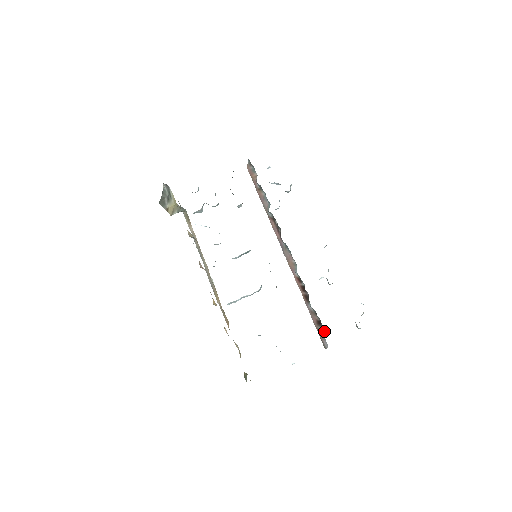
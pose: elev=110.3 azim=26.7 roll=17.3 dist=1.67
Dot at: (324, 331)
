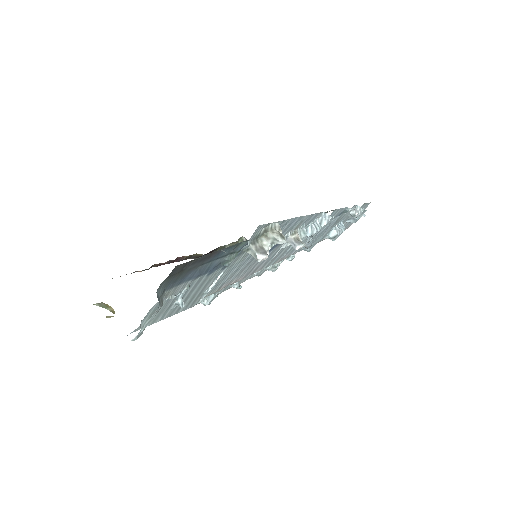
Dot at: occluded
